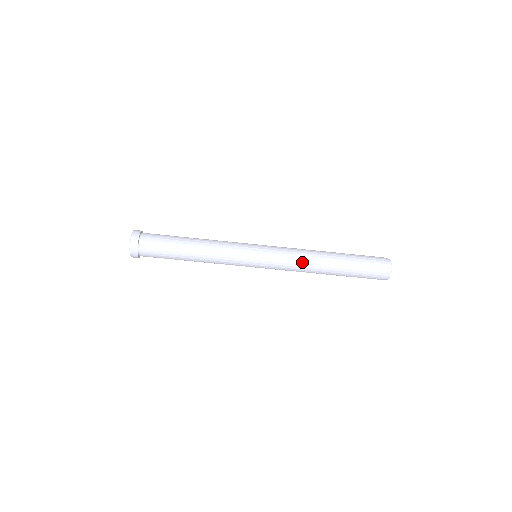
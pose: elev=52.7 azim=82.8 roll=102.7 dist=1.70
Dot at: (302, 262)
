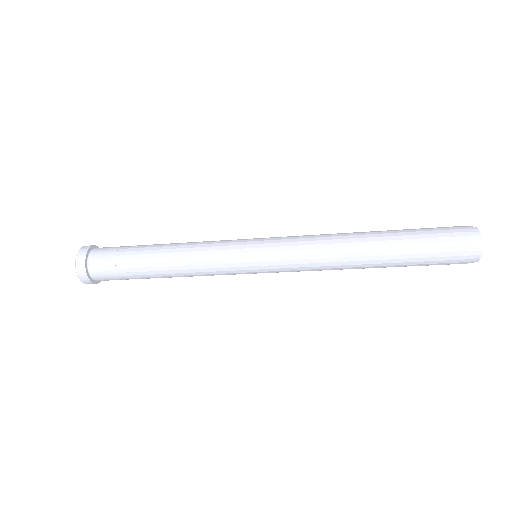
Dot at: (325, 254)
